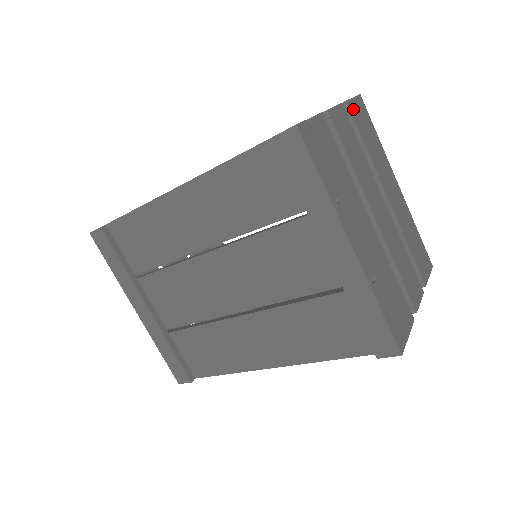
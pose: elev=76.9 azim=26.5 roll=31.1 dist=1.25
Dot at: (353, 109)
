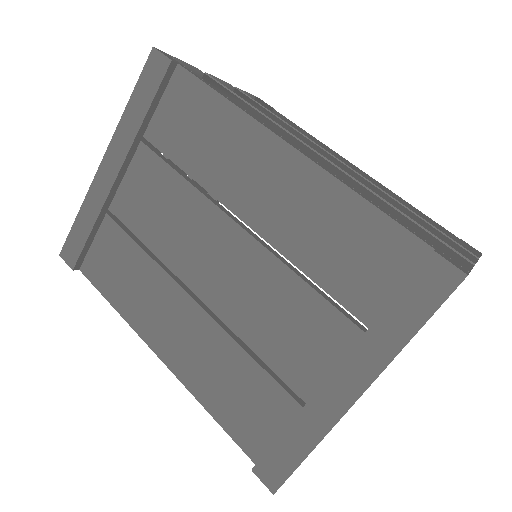
Dot at: occluded
